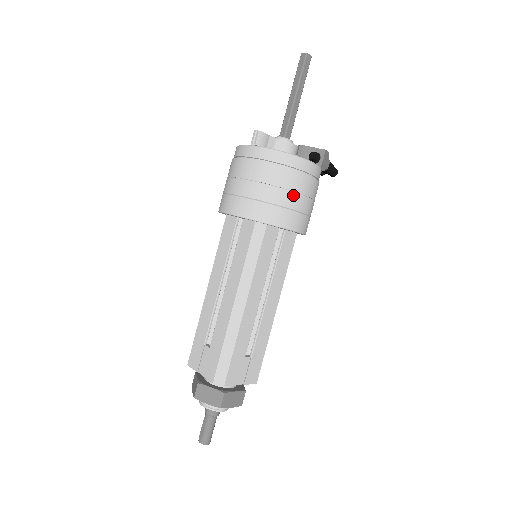
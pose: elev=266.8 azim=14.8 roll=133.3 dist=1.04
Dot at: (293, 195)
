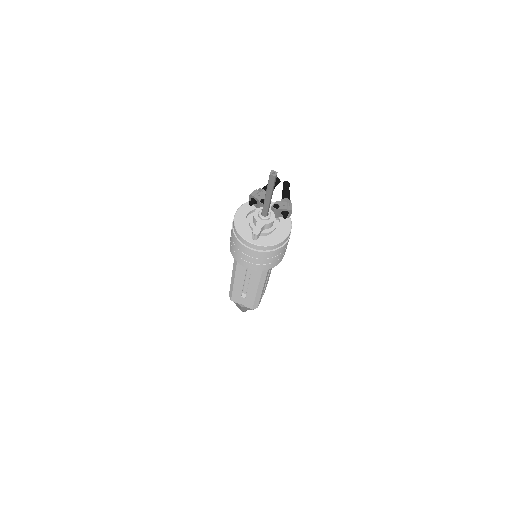
Dot at: (283, 252)
